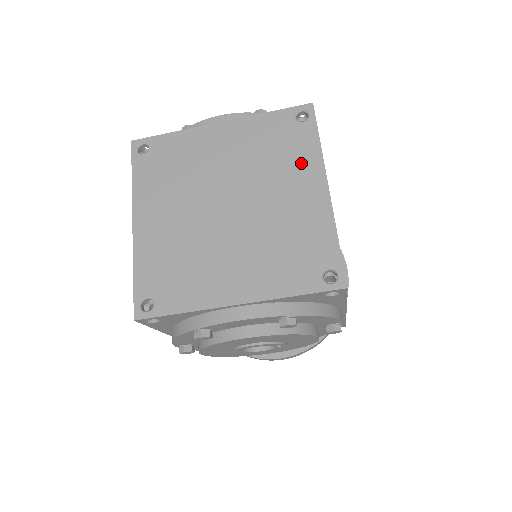
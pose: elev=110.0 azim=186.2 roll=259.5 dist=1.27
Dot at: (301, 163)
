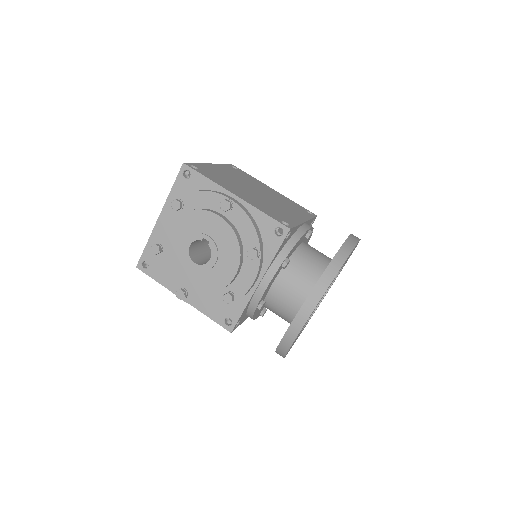
Dot at: occluded
